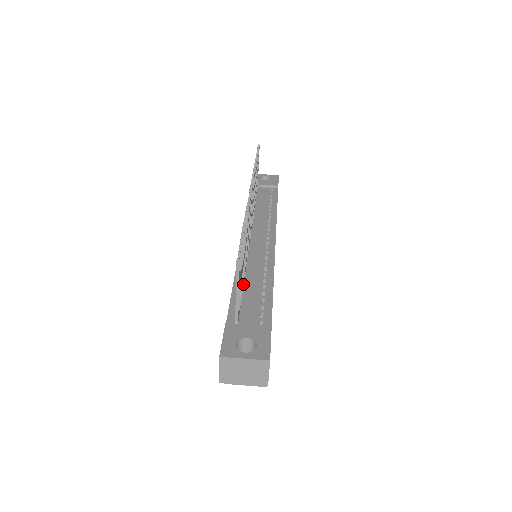
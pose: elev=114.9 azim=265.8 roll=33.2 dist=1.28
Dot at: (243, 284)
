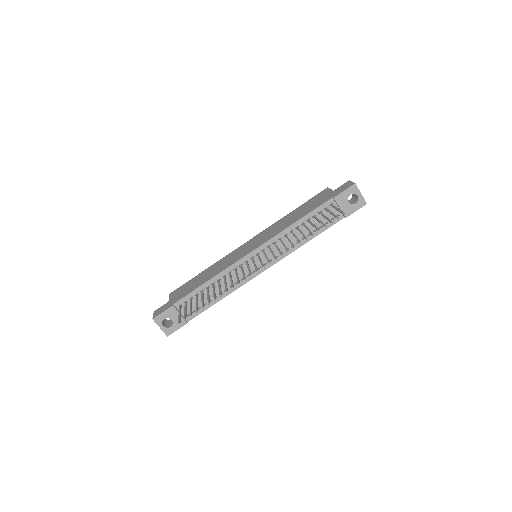
Dot at: occluded
